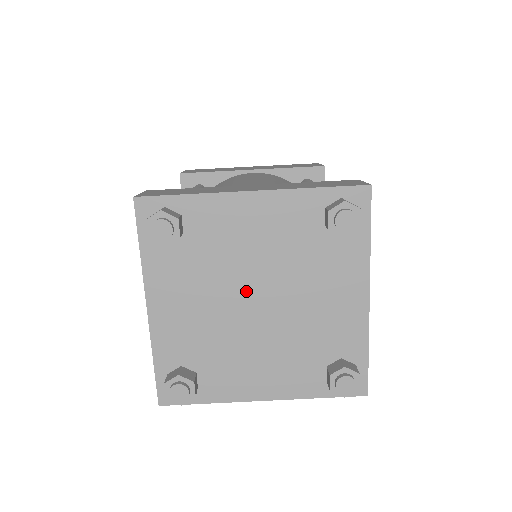
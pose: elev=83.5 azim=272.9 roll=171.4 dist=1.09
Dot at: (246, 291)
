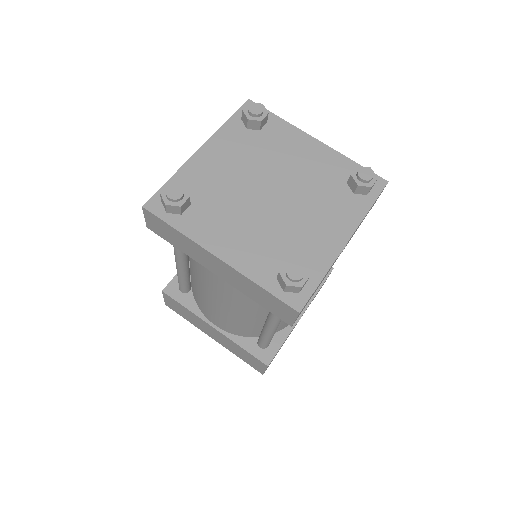
Dot at: (270, 182)
